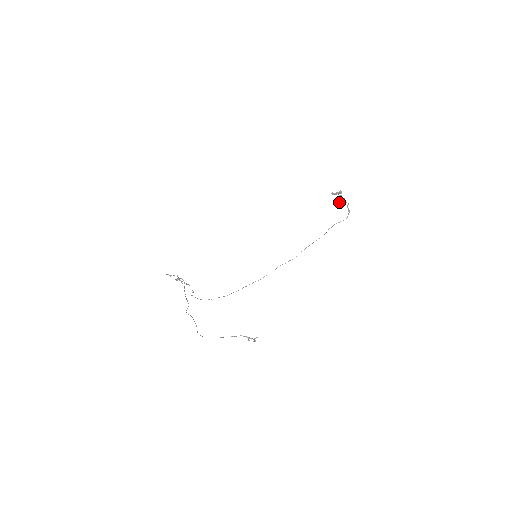
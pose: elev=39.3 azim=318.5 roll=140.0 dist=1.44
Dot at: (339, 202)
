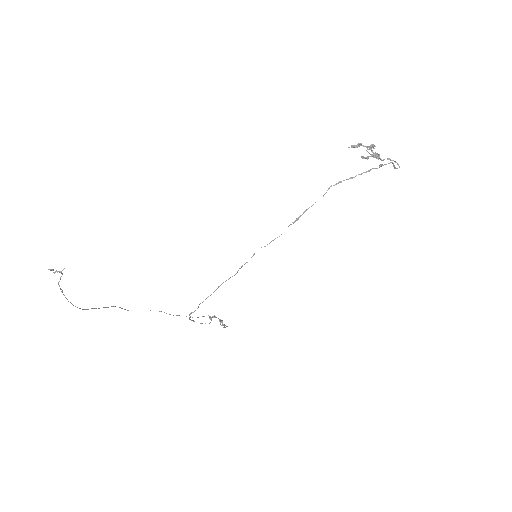
Dot at: (366, 158)
